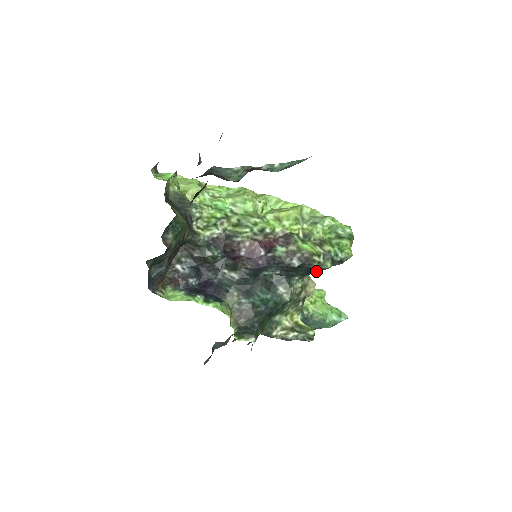
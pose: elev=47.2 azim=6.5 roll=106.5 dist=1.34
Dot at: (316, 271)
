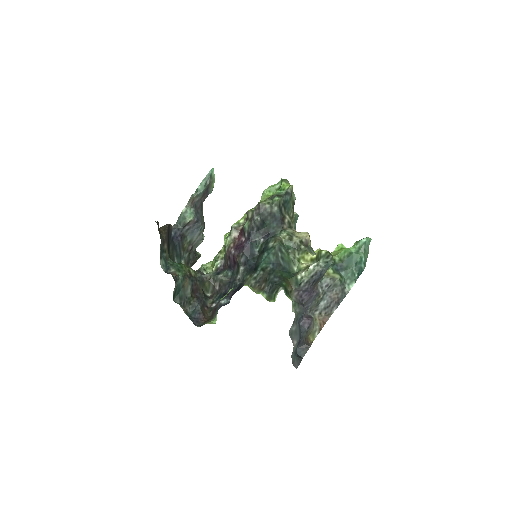
Dot at: (278, 212)
